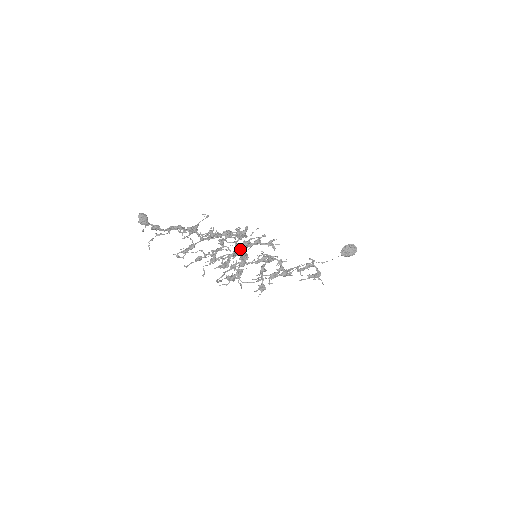
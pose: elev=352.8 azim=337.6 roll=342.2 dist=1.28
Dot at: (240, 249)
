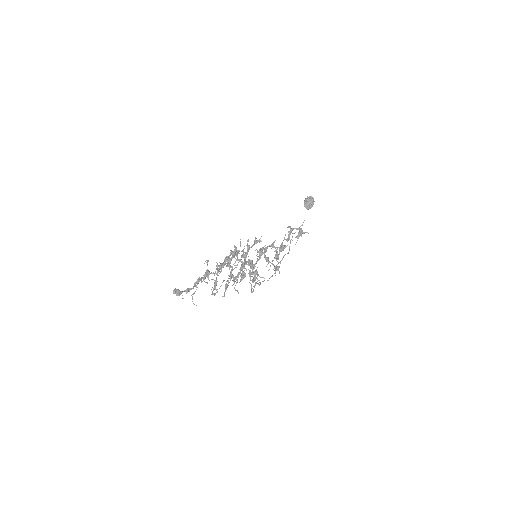
Dot at: occluded
